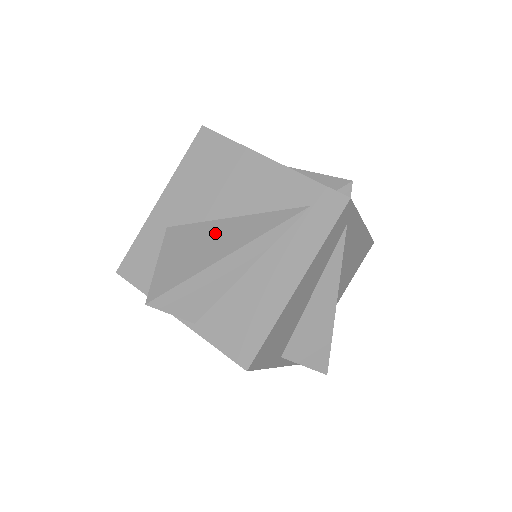
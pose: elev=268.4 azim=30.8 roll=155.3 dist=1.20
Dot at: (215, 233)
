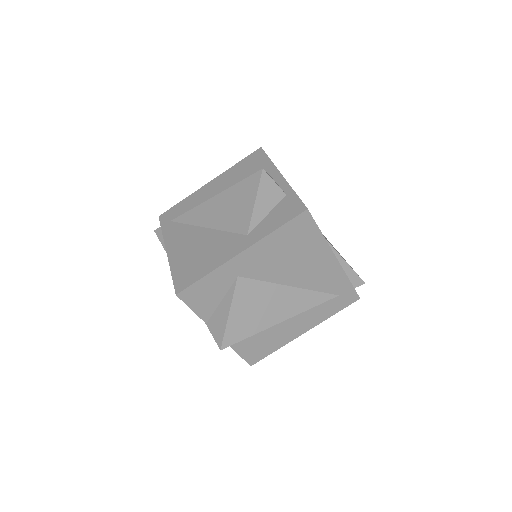
Dot at: (276, 298)
